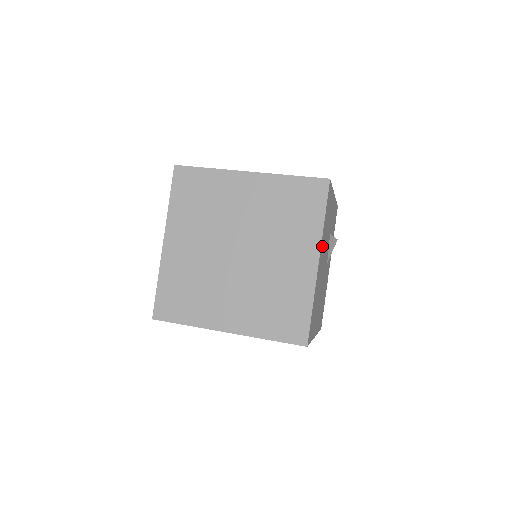
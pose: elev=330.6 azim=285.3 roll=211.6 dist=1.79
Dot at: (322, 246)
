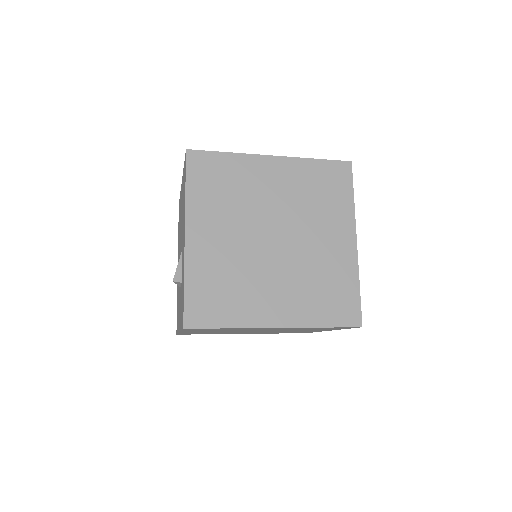
Dot at: occluded
